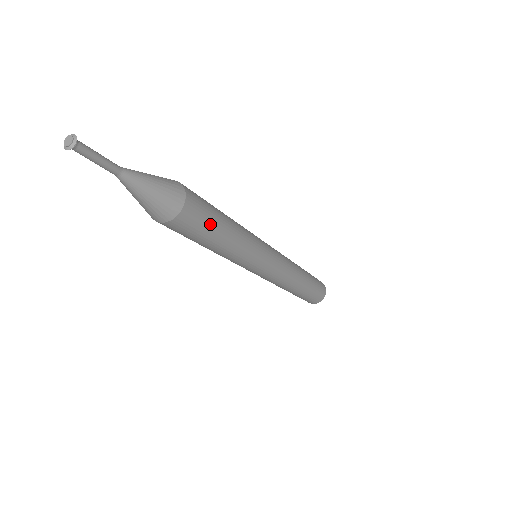
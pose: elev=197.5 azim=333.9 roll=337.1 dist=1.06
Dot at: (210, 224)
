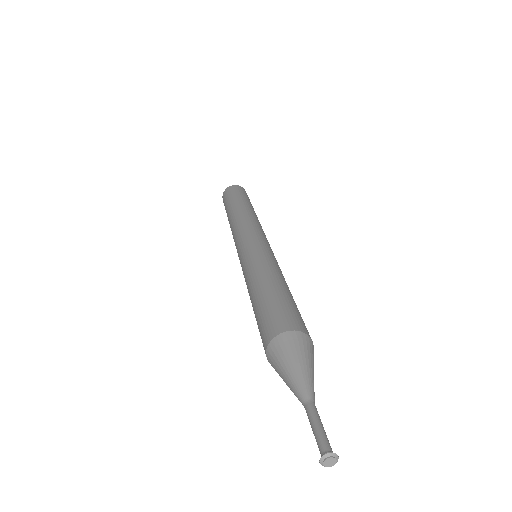
Dot at: occluded
